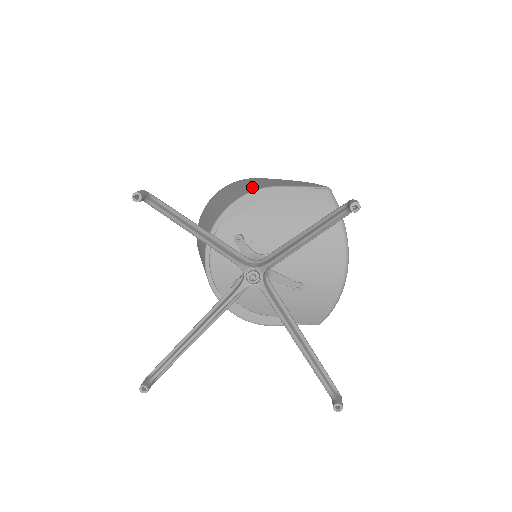
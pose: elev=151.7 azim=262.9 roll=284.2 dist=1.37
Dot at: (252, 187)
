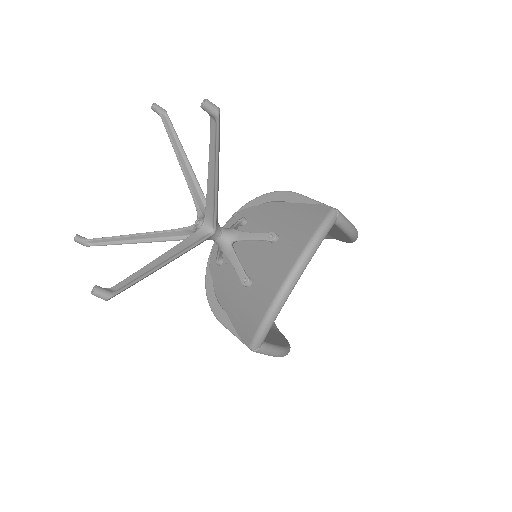
Dot at: occluded
